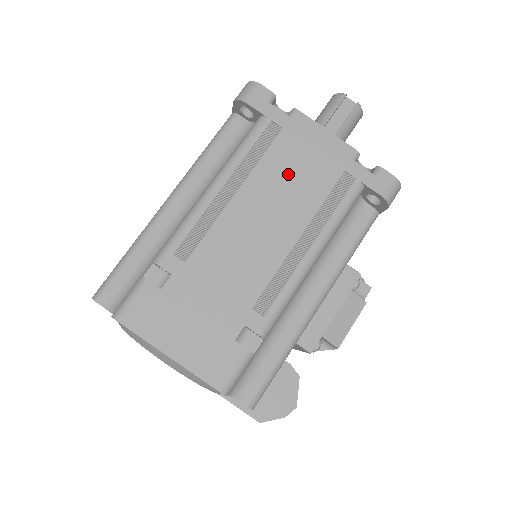
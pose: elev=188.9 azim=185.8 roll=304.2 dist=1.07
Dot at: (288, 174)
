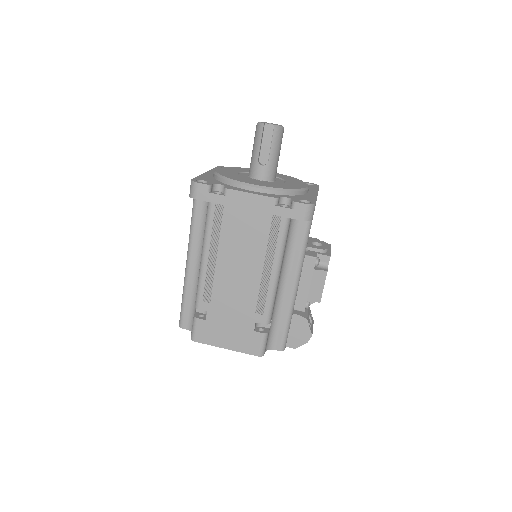
Dot at: (240, 232)
